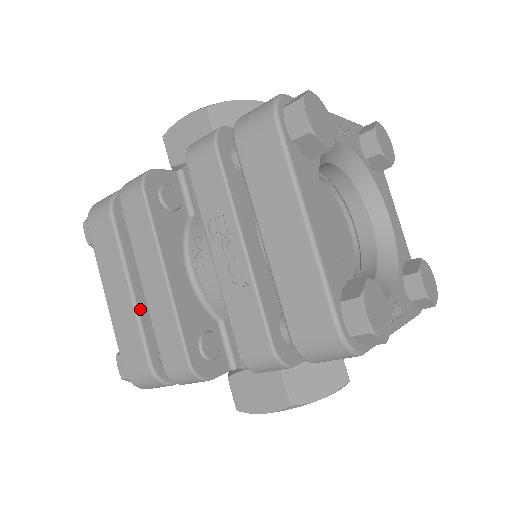
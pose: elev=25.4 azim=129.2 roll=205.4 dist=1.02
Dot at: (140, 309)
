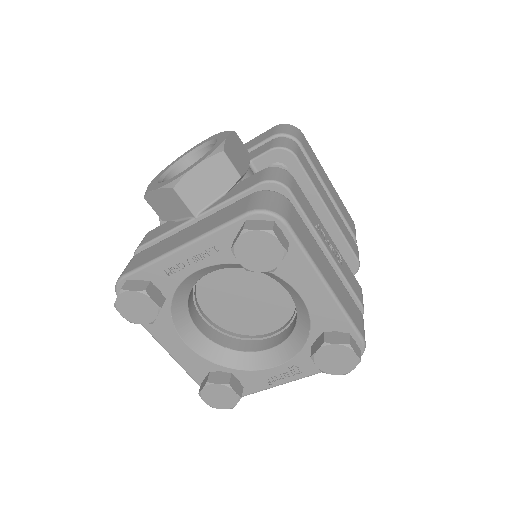
Dot at: occluded
